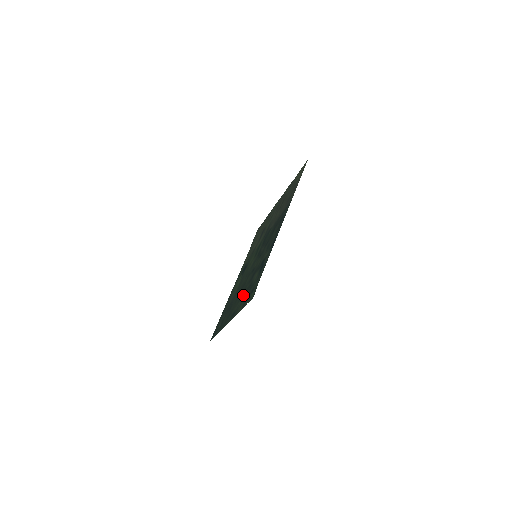
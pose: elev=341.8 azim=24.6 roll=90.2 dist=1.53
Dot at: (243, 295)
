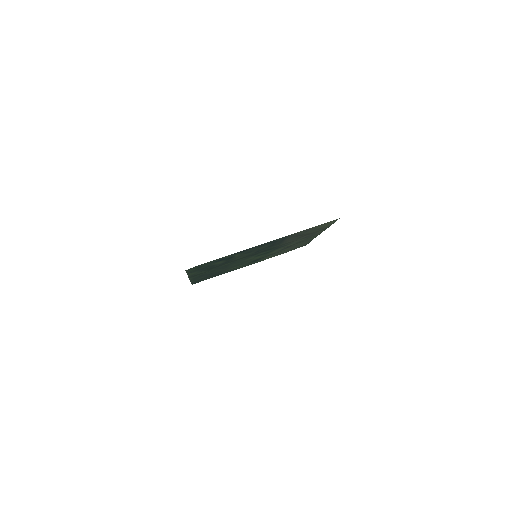
Dot at: (208, 269)
